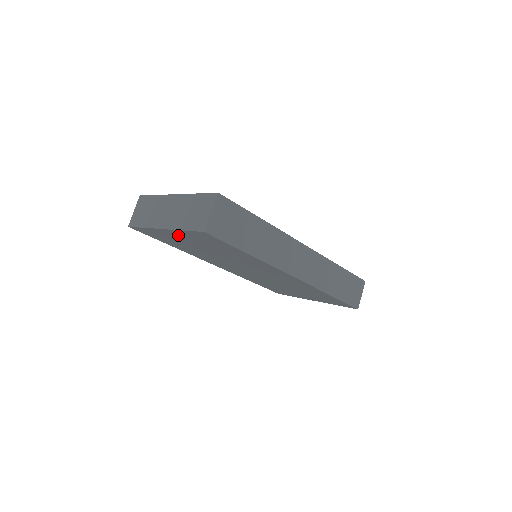
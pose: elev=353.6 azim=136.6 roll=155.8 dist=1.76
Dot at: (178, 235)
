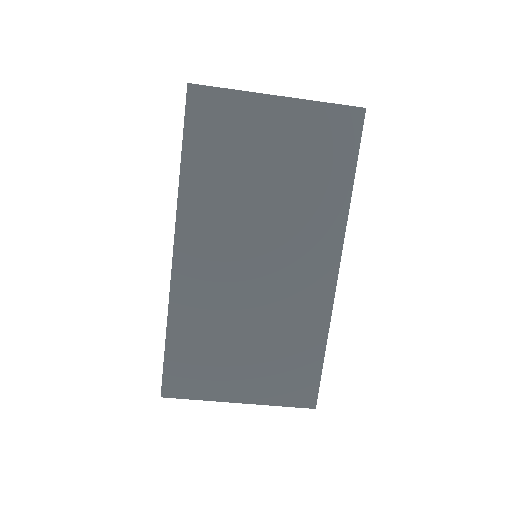
Dot at: (283, 118)
